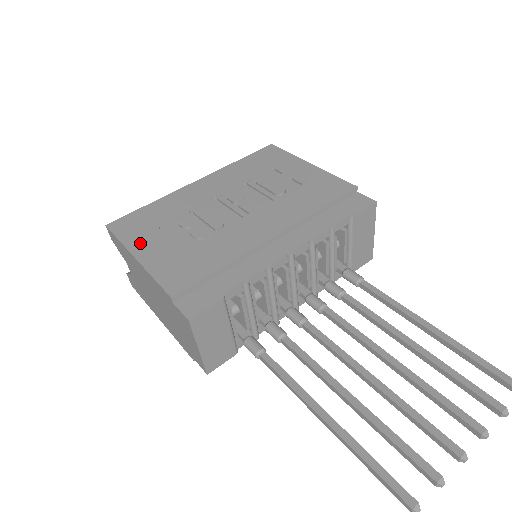
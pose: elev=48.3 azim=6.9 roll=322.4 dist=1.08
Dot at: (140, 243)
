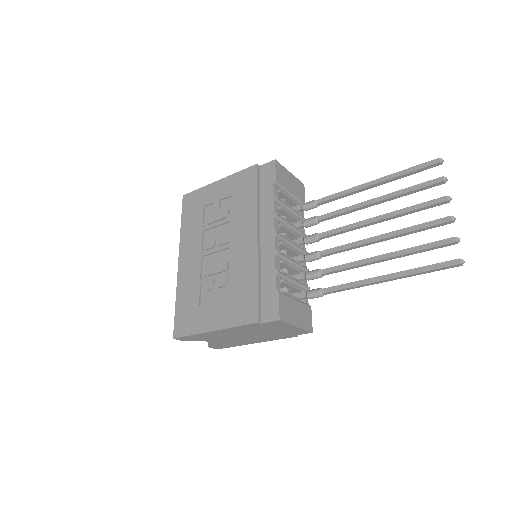
Dot at: (204, 323)
